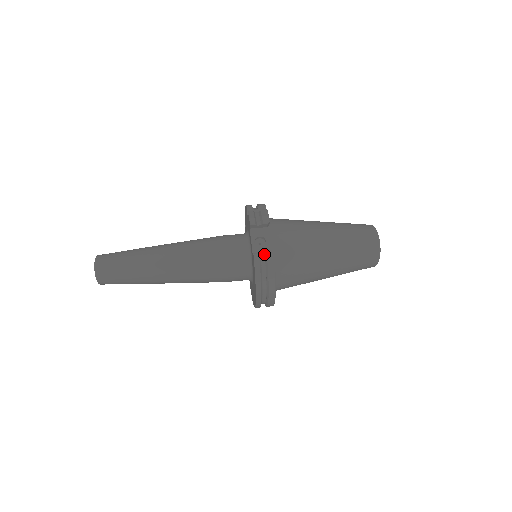
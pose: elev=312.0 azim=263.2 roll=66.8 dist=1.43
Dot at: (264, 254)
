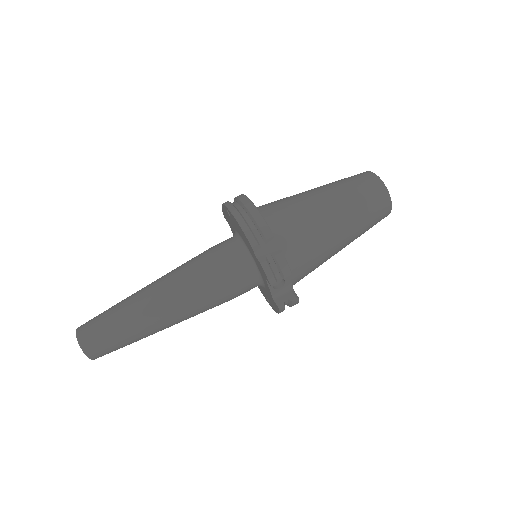
Dot at: (288, 300)
